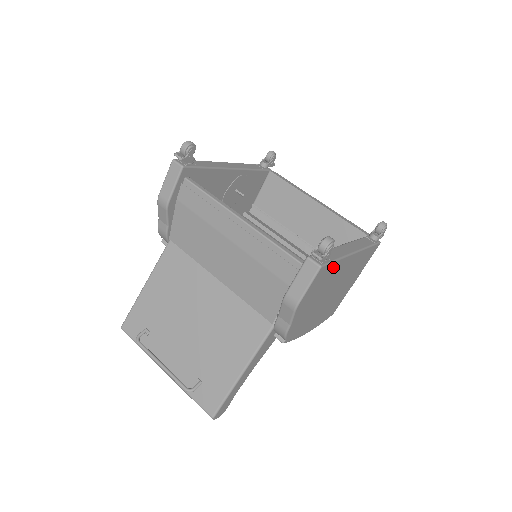
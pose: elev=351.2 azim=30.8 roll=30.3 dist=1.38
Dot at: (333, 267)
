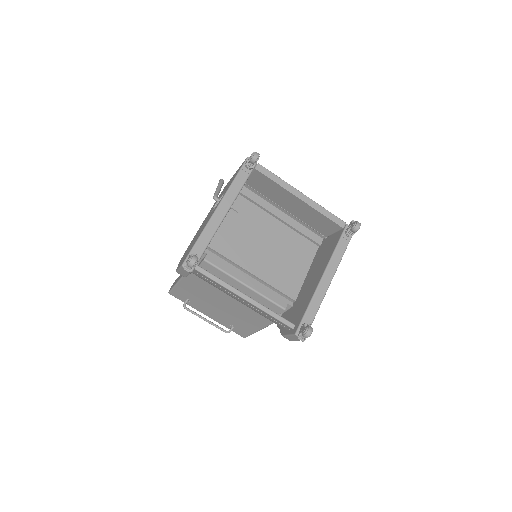
Dot at: occluded
